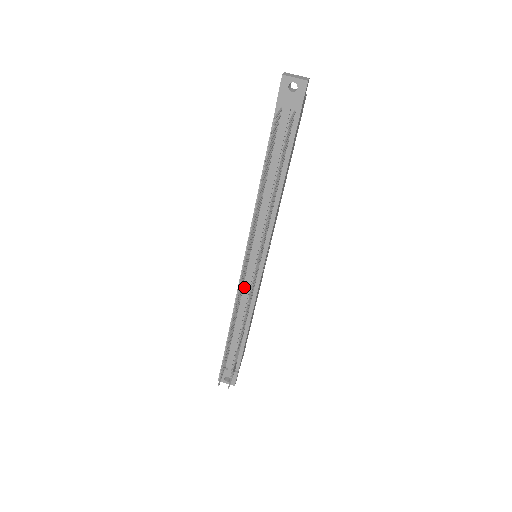
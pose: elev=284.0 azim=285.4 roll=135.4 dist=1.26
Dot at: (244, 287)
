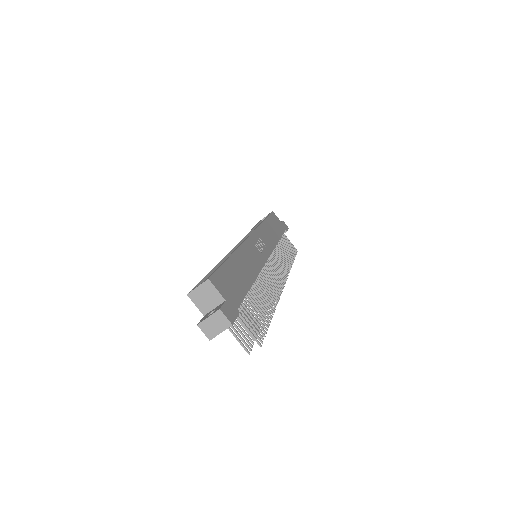
Dot at: occluded
